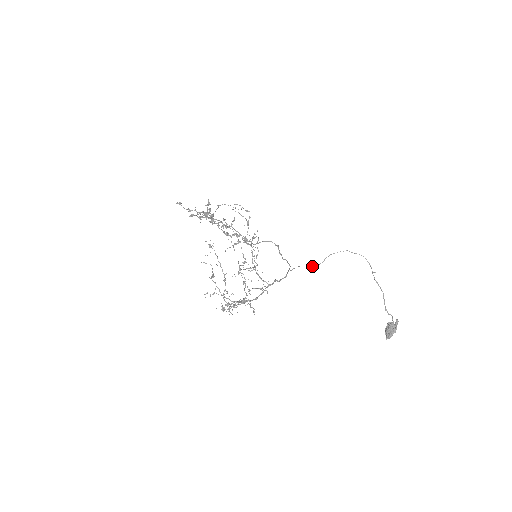
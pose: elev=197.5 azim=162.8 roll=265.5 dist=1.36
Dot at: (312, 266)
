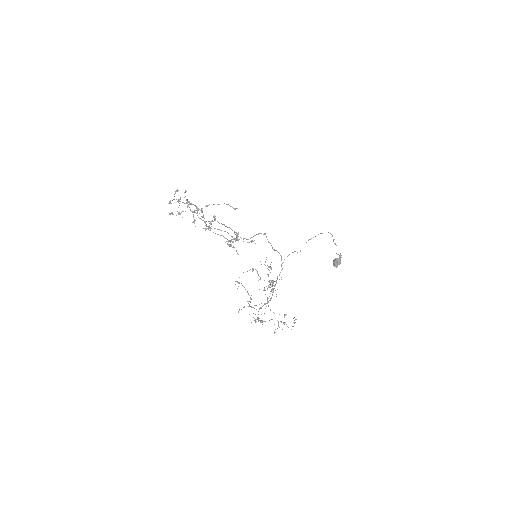
Dot at: occluded
